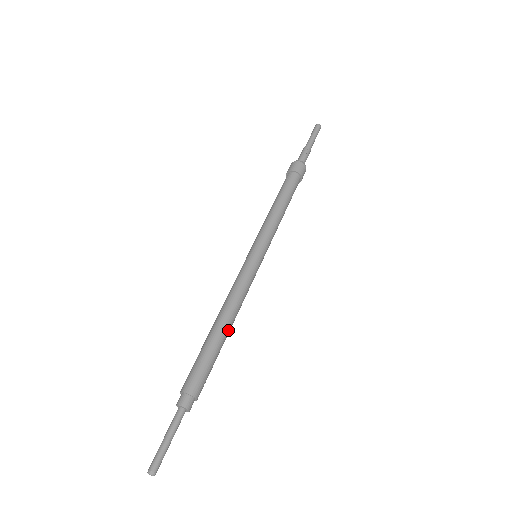
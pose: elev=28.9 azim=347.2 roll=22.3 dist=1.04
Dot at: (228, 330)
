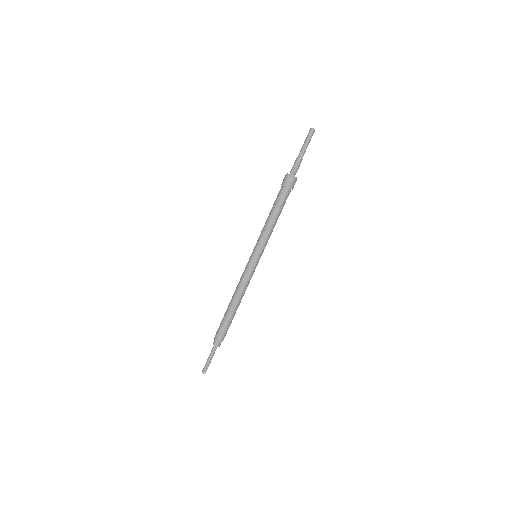
Dot at: occluded
